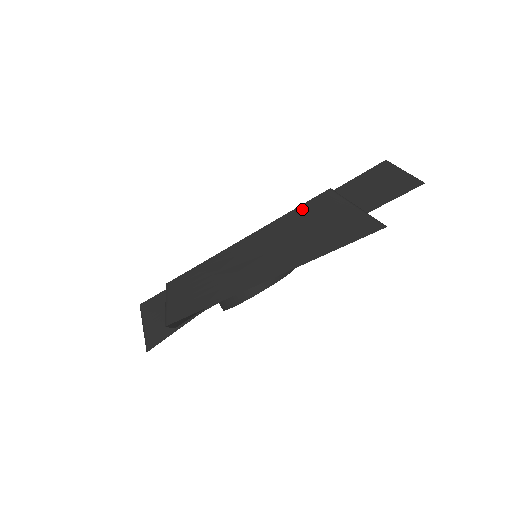
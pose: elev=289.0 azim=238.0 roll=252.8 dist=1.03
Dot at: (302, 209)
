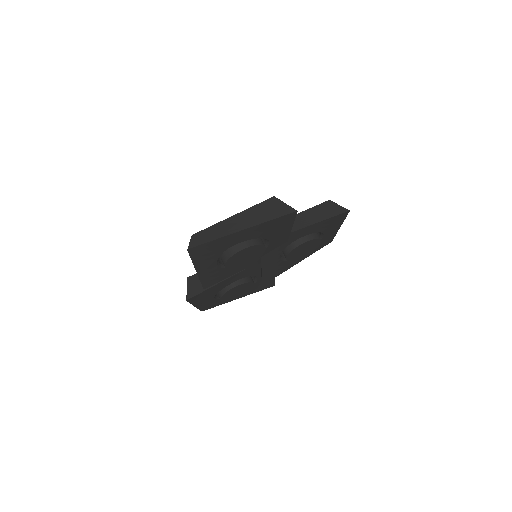
Dot at: (259, 205)
